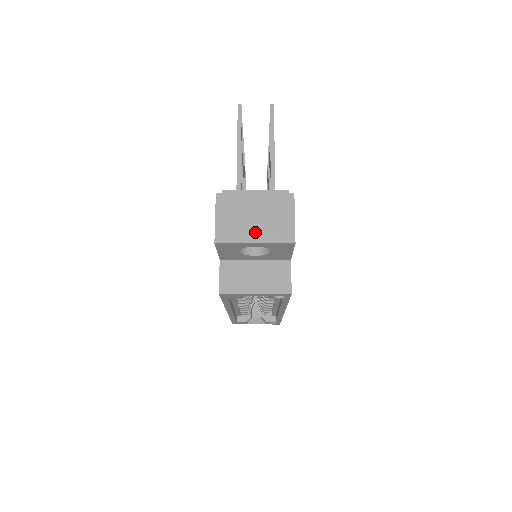
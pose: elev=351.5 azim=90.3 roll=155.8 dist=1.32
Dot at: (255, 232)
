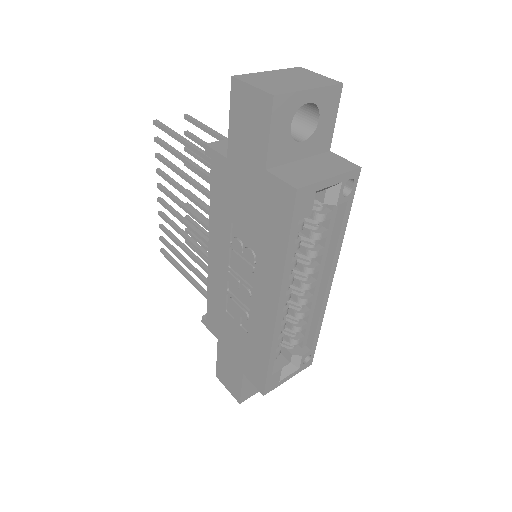
Dot at: (301, 85)
